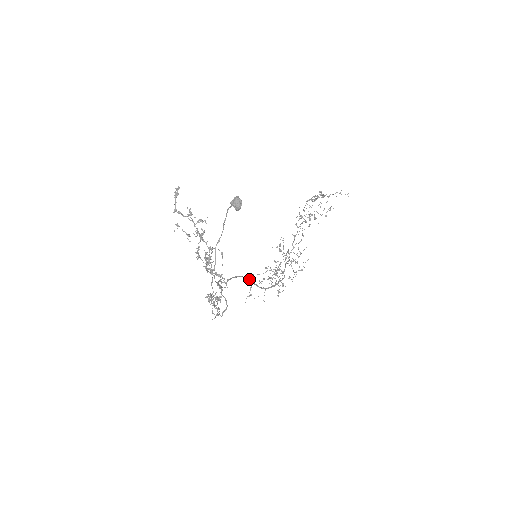
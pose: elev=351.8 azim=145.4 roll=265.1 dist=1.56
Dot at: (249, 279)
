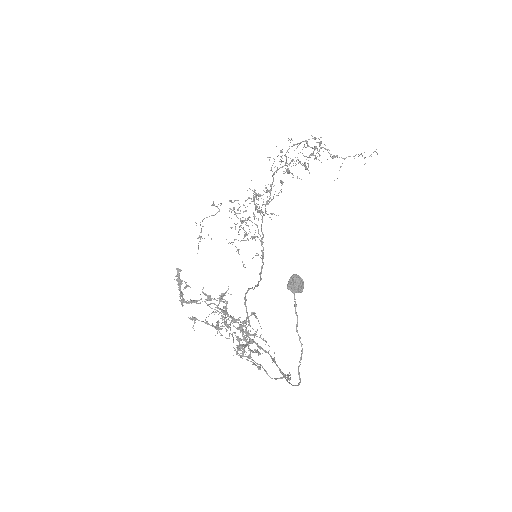
Dot at: occluded
